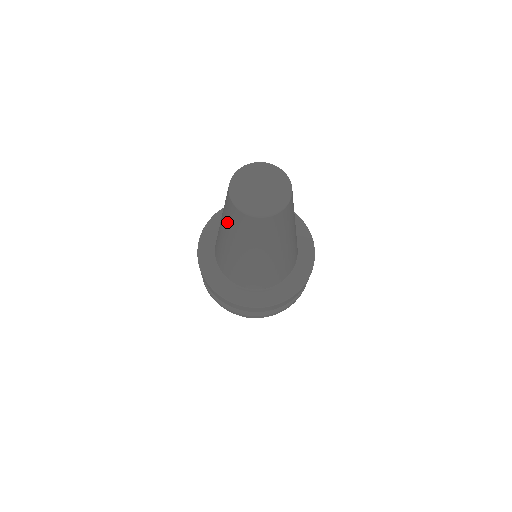
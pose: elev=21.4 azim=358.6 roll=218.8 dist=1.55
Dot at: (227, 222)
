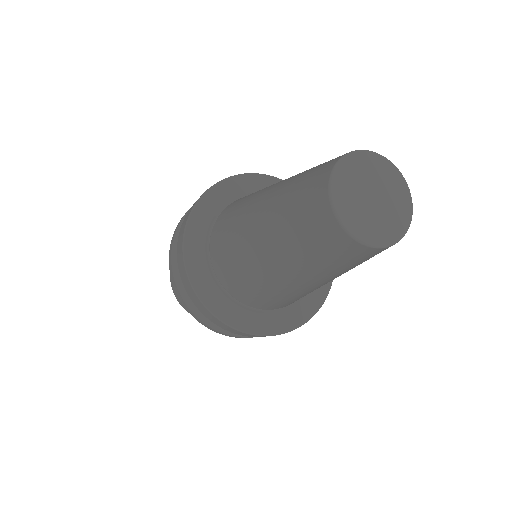
Dot at: (292, 236)
